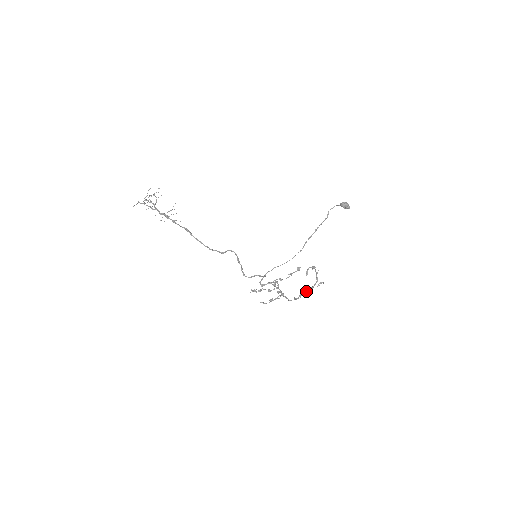
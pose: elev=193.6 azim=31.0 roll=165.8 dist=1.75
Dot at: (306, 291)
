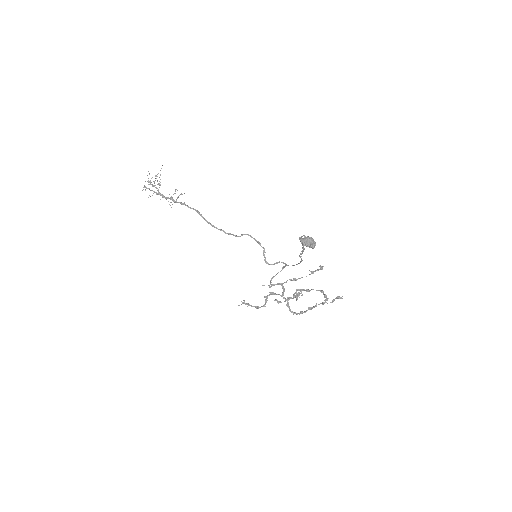
Dot at: (315, 305)
